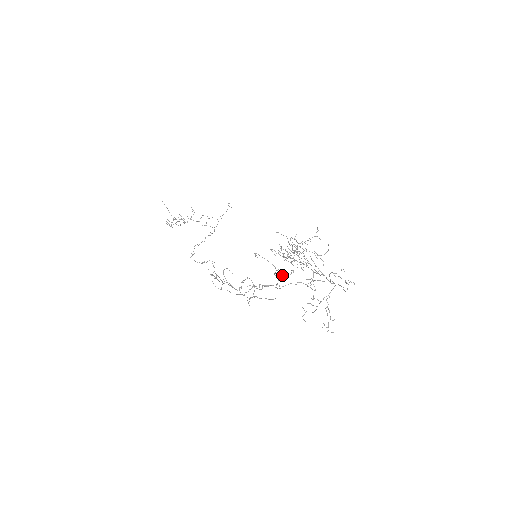
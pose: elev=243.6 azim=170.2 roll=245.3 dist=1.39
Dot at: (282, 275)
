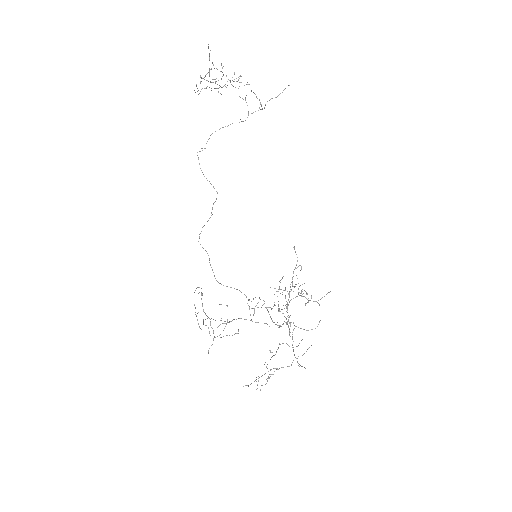
Dot at: occluded
